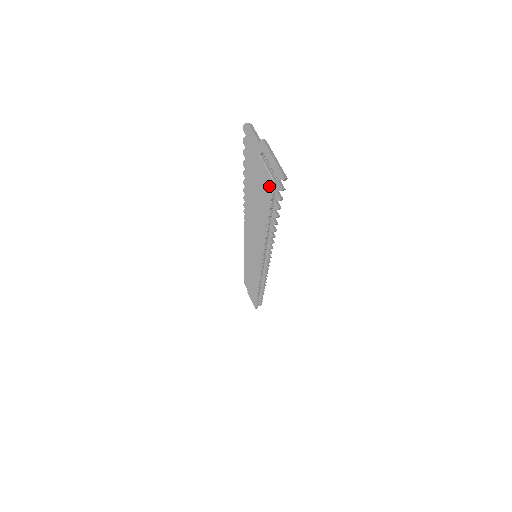
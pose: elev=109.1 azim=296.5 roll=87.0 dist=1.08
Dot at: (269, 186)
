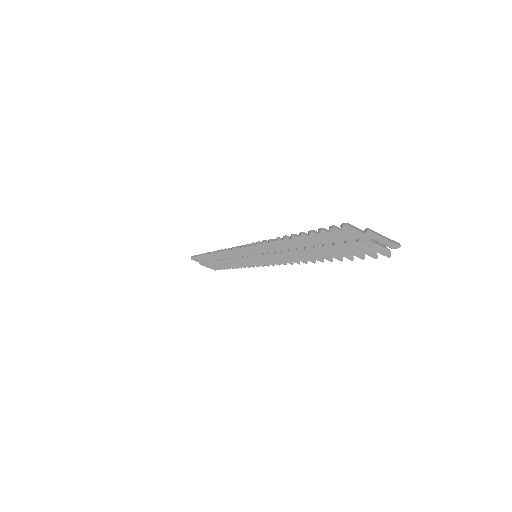
Dot at: occluded
